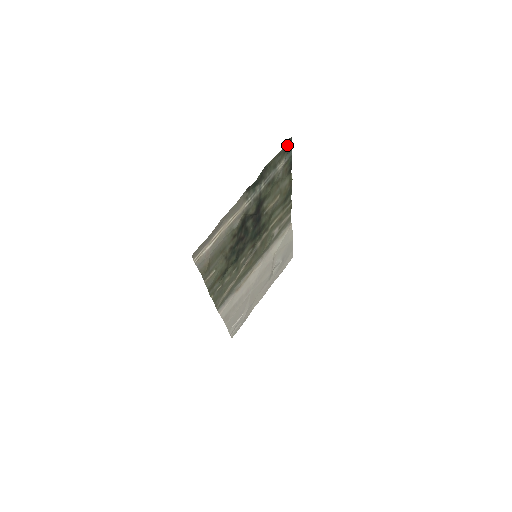
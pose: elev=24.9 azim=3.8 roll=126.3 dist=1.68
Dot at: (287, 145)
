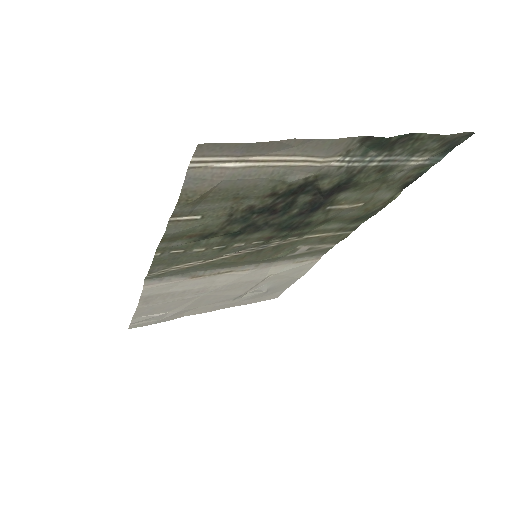
Dot at: (456, 139)
